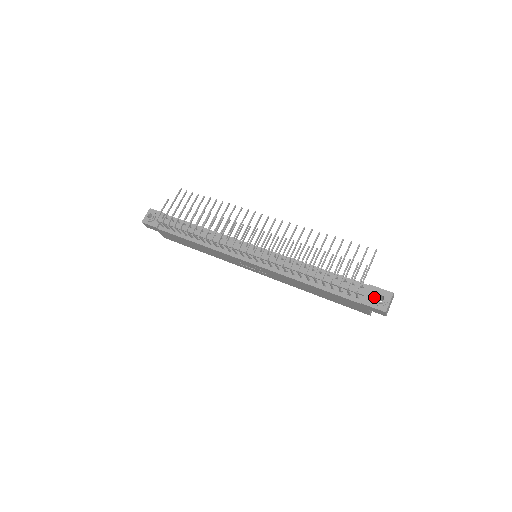
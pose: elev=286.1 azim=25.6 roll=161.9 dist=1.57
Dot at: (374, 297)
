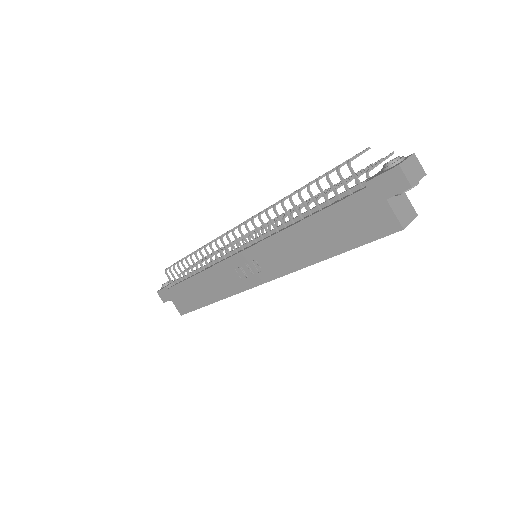
Dot at: (382, 168)
